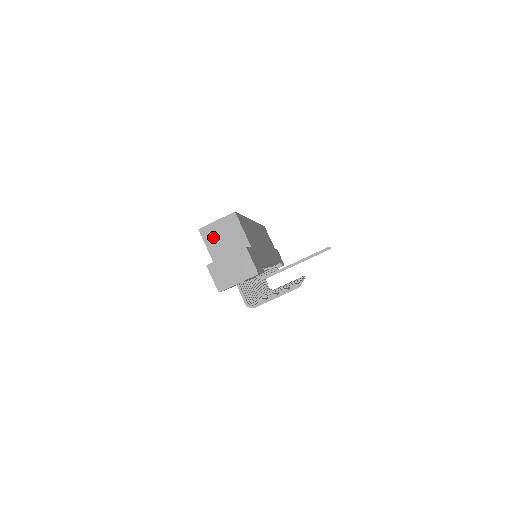
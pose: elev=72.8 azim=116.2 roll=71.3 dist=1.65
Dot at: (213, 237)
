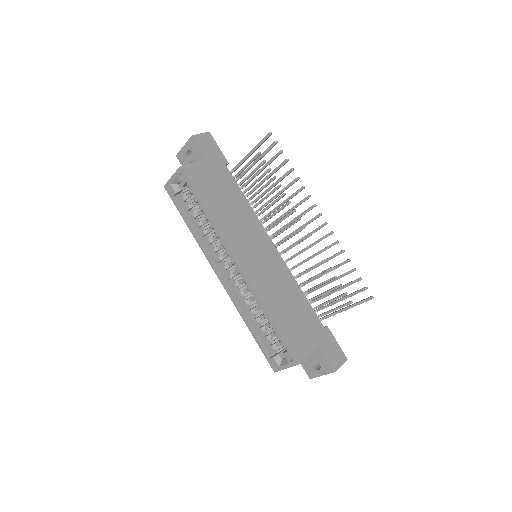
Dot at: occluded
